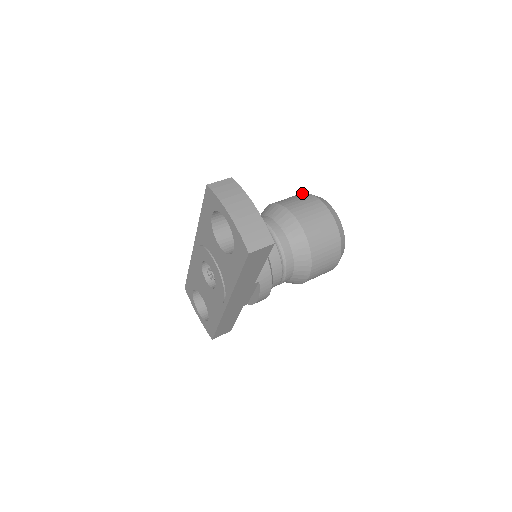
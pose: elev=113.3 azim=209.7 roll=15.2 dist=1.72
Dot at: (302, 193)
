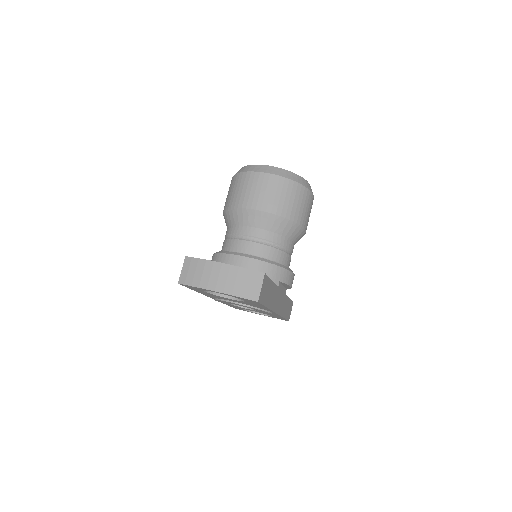
Dot at: (234, 176)
